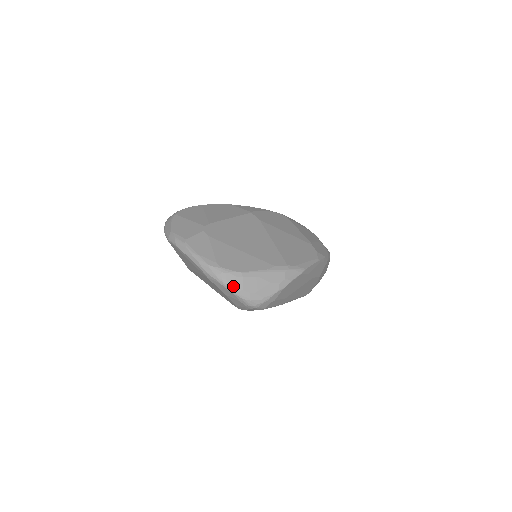
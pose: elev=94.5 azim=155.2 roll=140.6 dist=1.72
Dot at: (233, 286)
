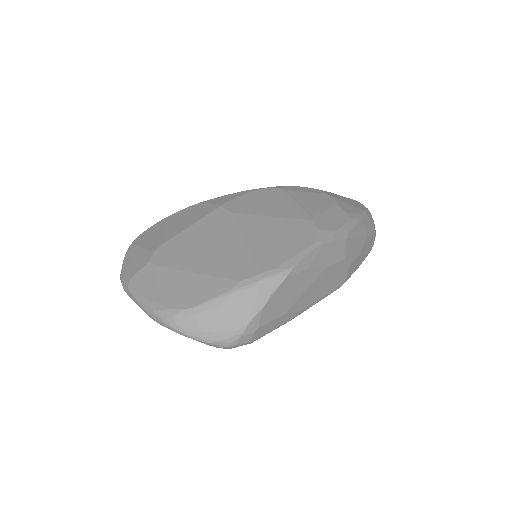
Dot at: (187, 330)
